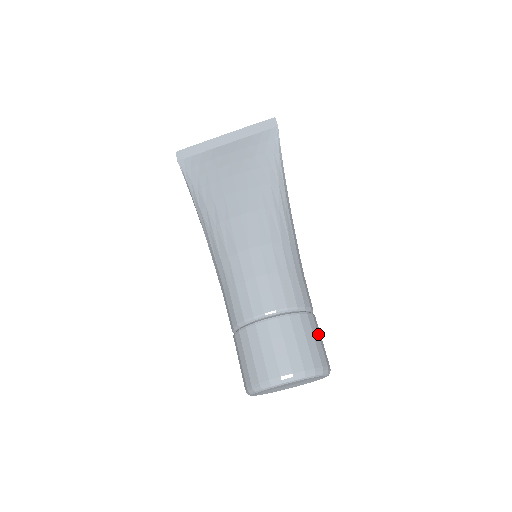
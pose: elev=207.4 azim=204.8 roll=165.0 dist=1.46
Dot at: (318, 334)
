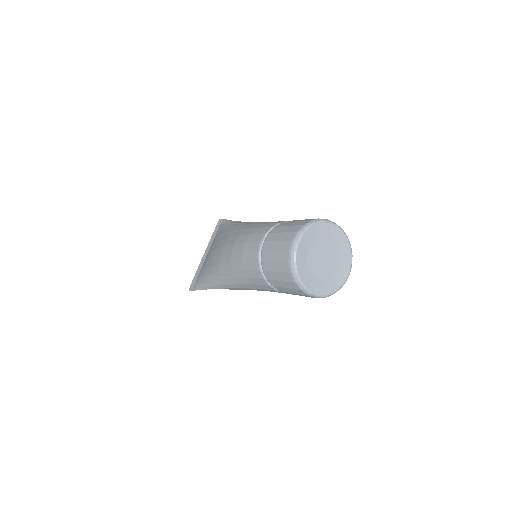
Dot at: occluded
